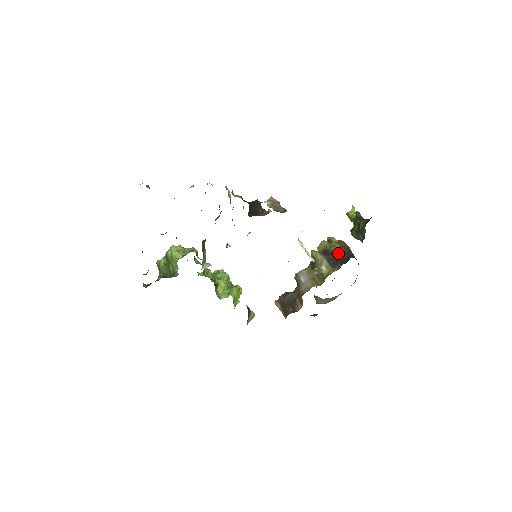
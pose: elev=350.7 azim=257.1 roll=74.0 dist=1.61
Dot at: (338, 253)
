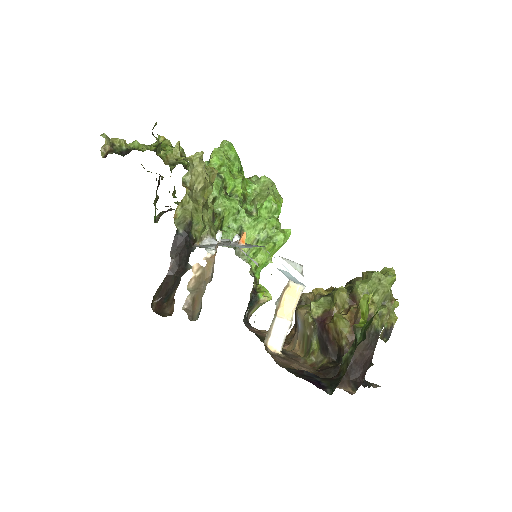
Dot at: (335, 337)
